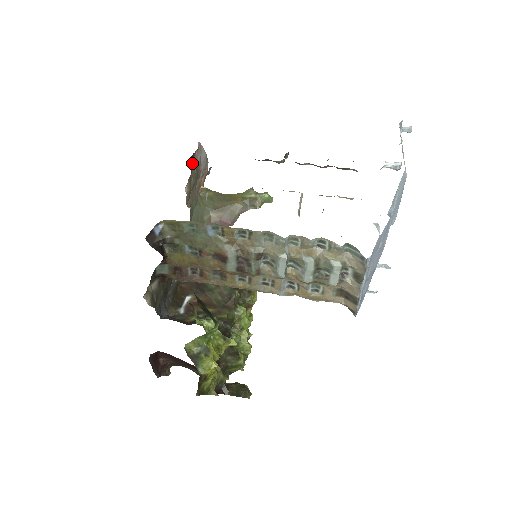
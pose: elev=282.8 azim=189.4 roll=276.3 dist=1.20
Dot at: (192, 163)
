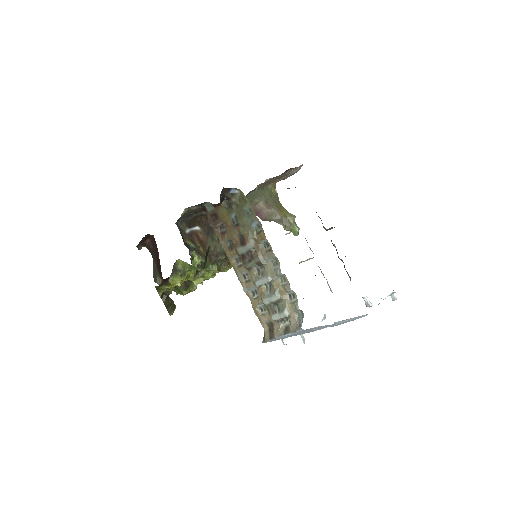
Dot at: (287, 171)
